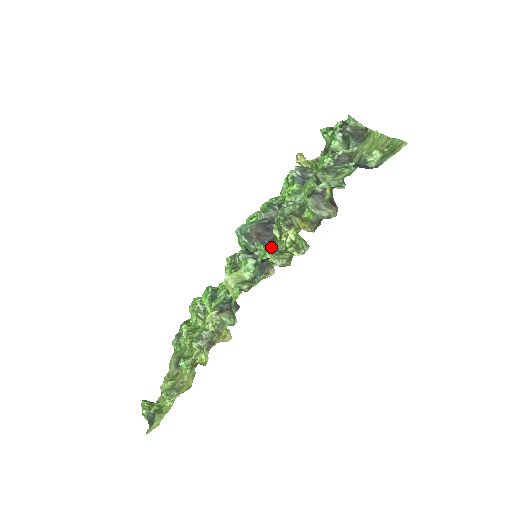
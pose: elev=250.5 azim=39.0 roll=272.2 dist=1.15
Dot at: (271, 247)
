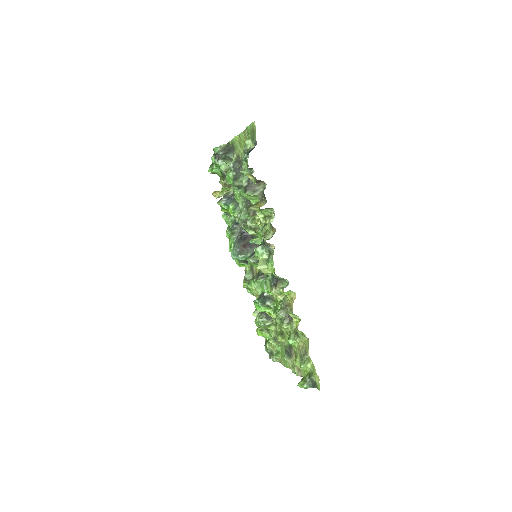
Dot at: occluded
